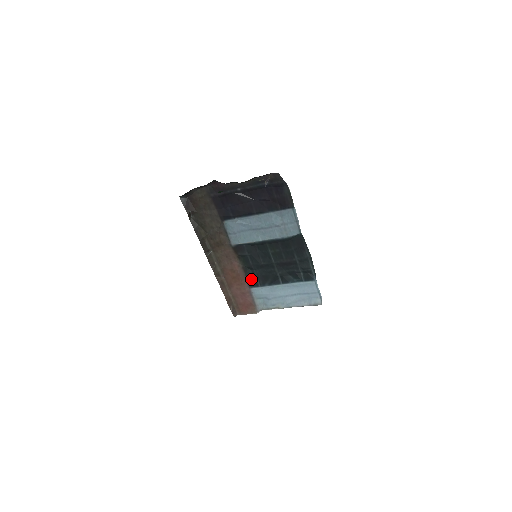
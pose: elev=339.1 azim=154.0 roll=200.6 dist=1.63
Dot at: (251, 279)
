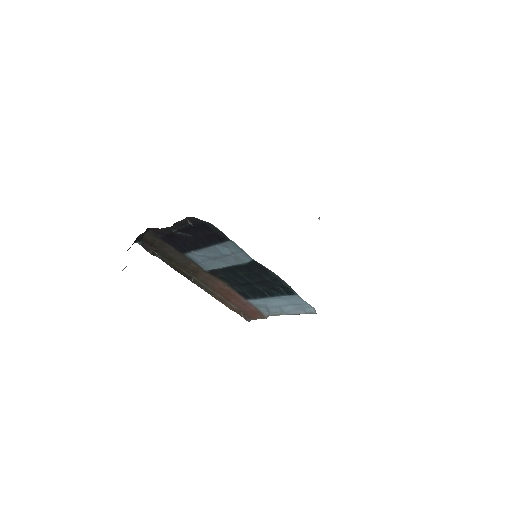
Dot at: (242, 293)
